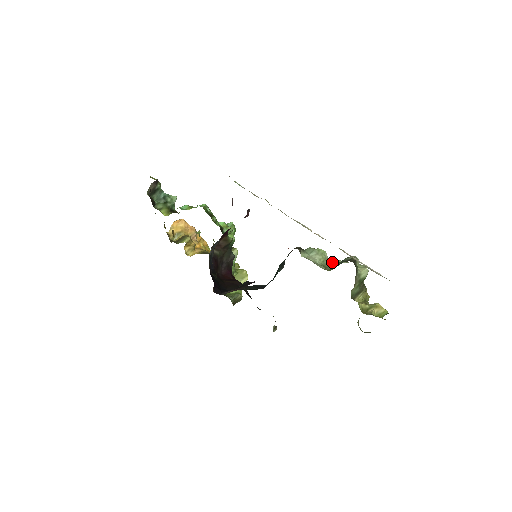
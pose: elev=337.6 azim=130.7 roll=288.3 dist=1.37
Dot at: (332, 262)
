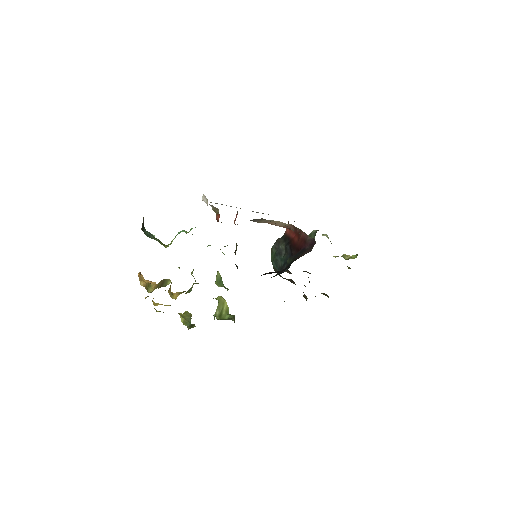
Dot at: occluded
